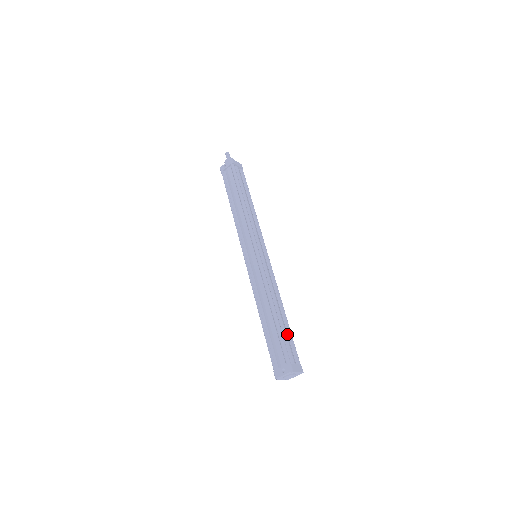
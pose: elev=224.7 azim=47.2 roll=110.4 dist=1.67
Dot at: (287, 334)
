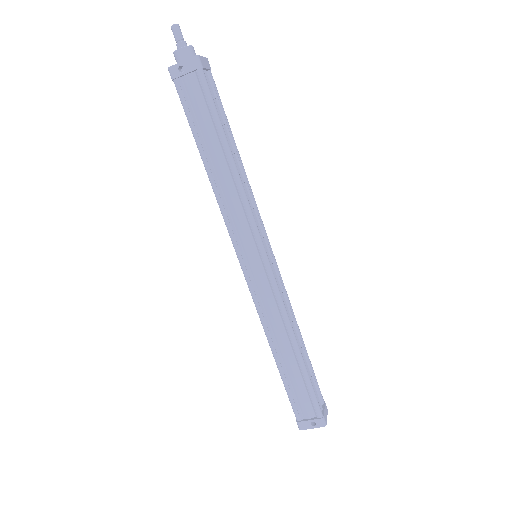
Dot at: (308, 369)
